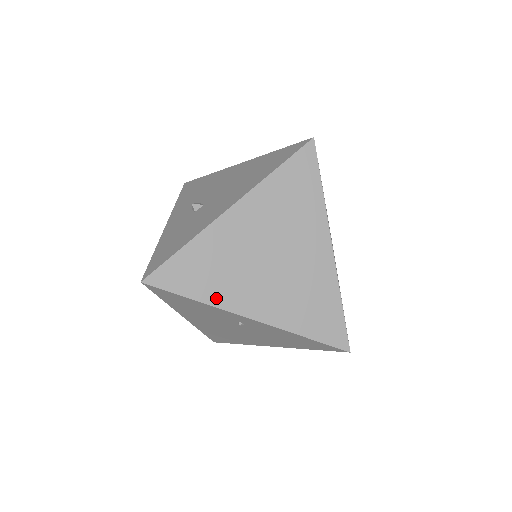
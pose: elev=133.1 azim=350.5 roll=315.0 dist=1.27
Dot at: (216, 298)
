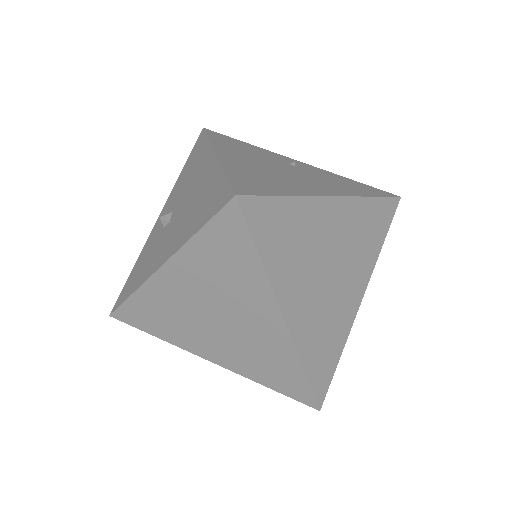
Dot at: (174, 340)
